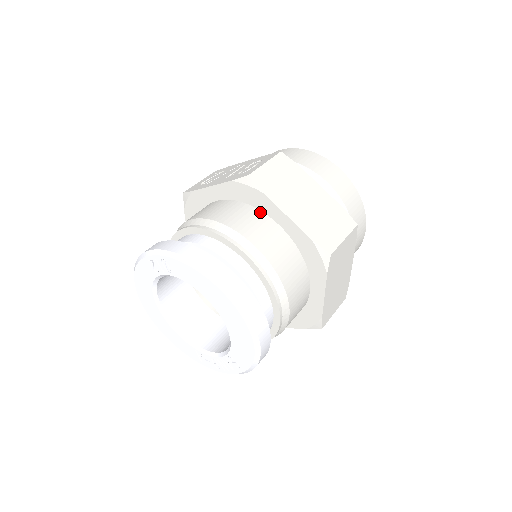
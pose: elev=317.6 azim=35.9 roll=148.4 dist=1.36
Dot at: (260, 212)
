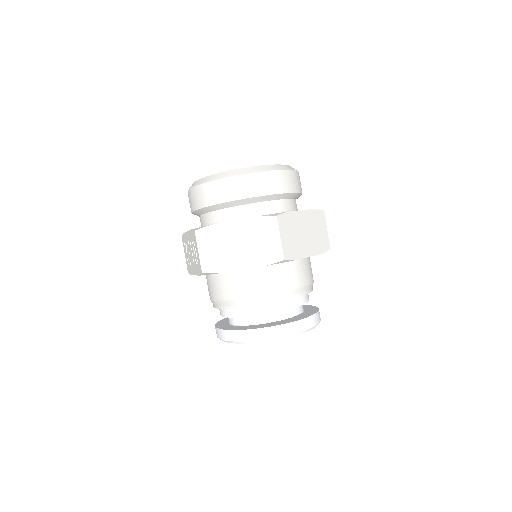
Dot at: (230, 272)
